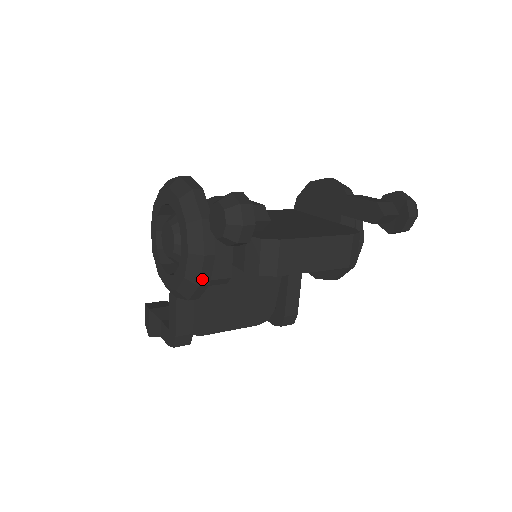
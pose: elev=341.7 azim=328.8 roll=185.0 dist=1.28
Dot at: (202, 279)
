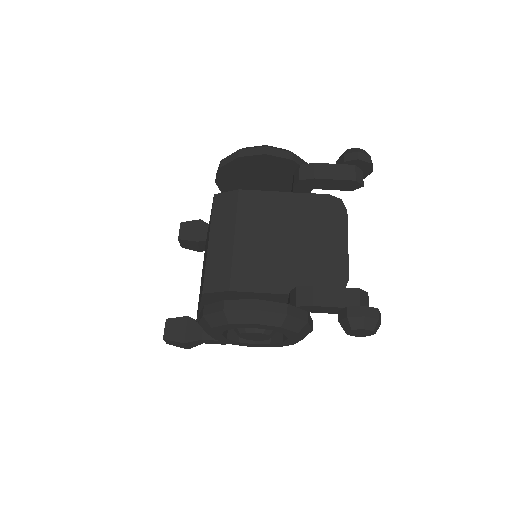
Dot at: occluded
